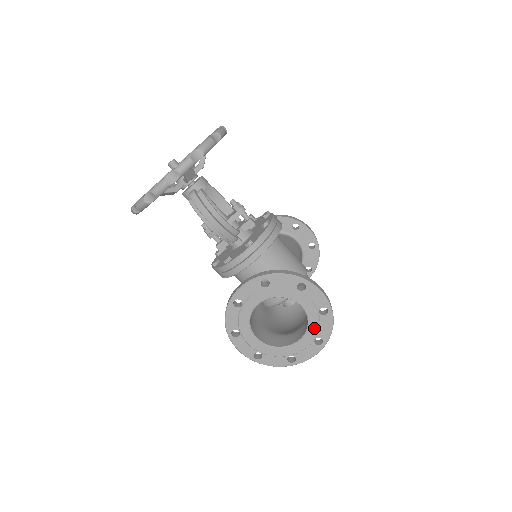
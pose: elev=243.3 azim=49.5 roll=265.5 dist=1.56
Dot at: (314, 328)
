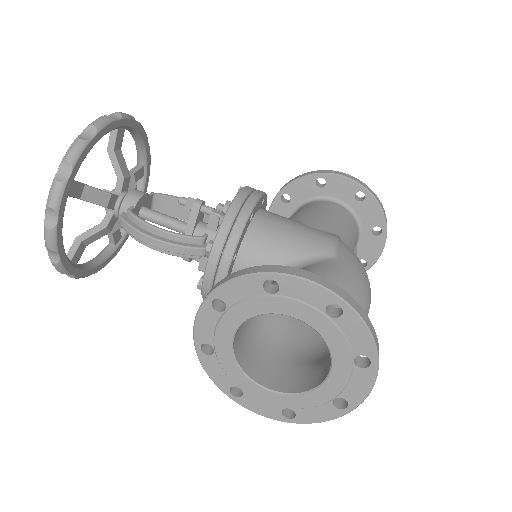
Dot at: (338, 343)
